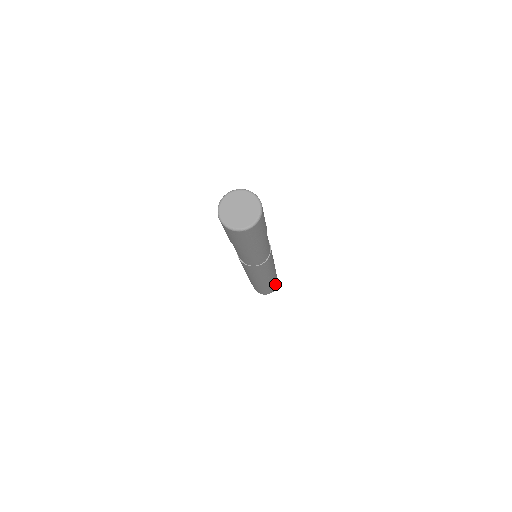
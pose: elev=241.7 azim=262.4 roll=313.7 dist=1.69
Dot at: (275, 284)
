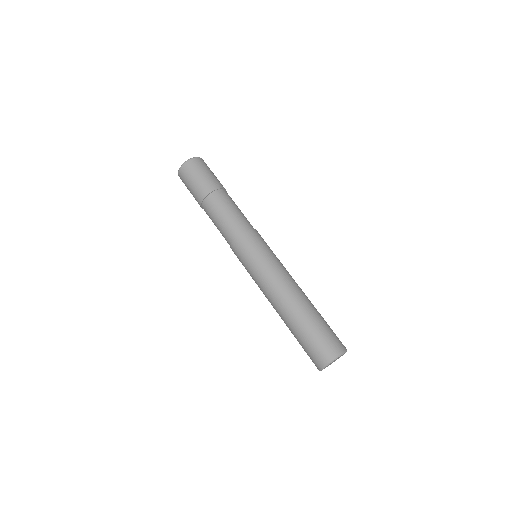
Dot at: (331, 330)
